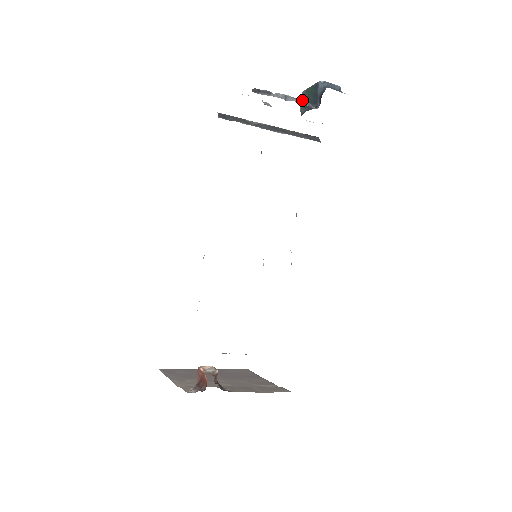
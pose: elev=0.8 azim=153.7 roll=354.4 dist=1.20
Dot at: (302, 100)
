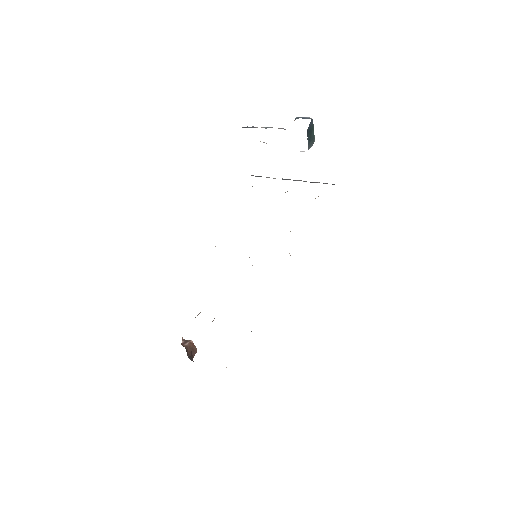
Dot at: (279, 128)
